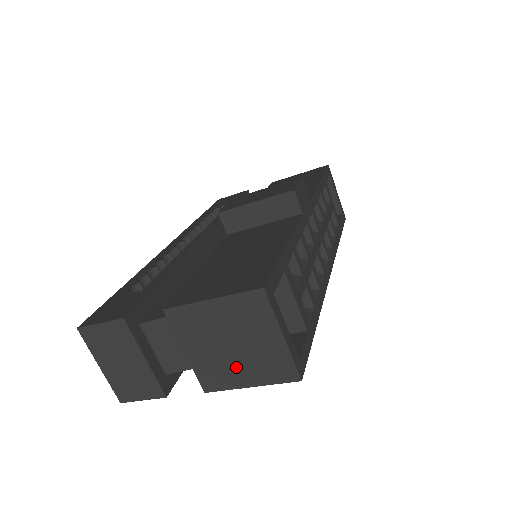
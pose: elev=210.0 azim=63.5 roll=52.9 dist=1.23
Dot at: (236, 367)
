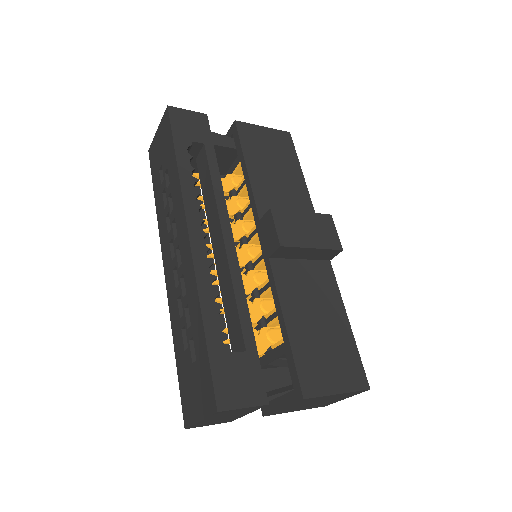
Dot at: (302, 408)
